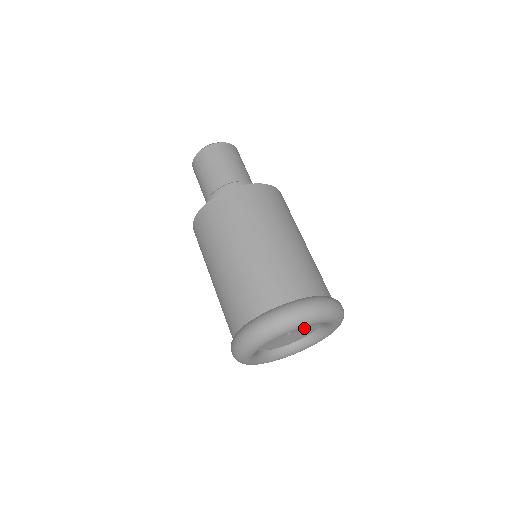
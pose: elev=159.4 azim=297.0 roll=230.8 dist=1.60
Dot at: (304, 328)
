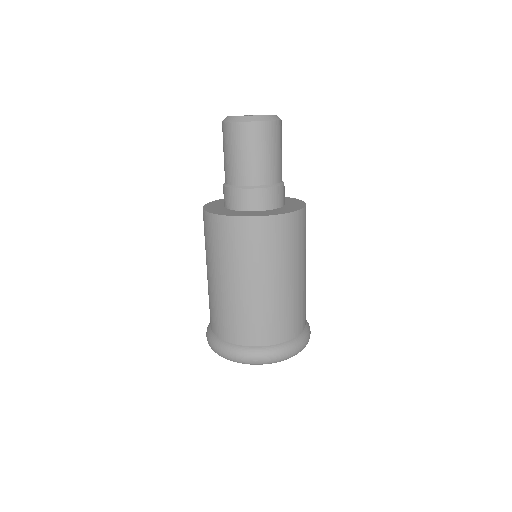
Dot at: occluded
